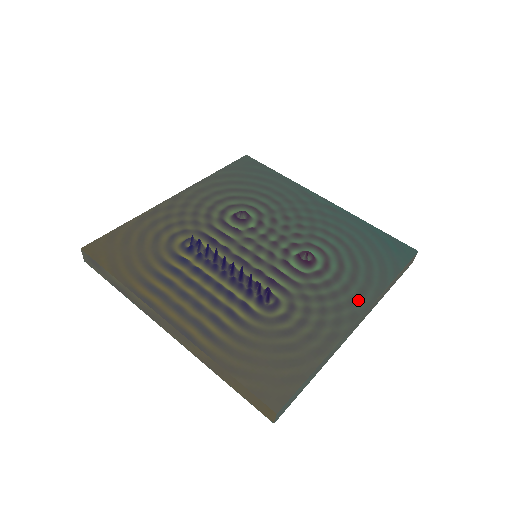
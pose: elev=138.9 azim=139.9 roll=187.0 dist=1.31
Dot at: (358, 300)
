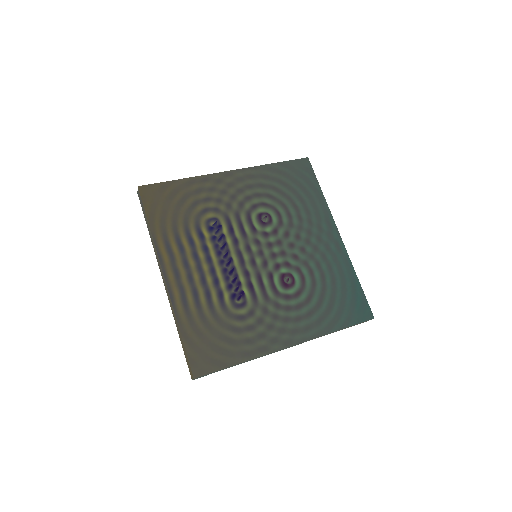
Dot at: (300, 332)
